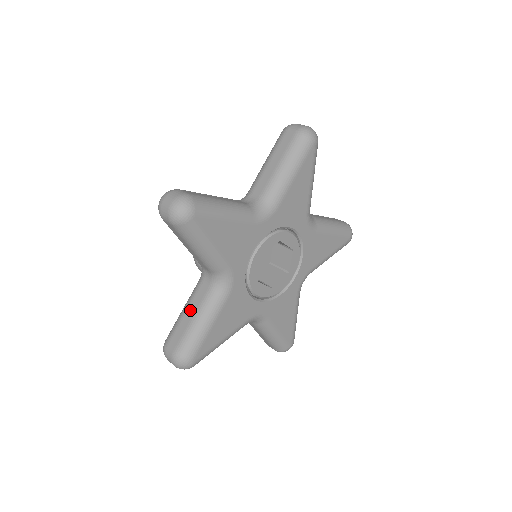
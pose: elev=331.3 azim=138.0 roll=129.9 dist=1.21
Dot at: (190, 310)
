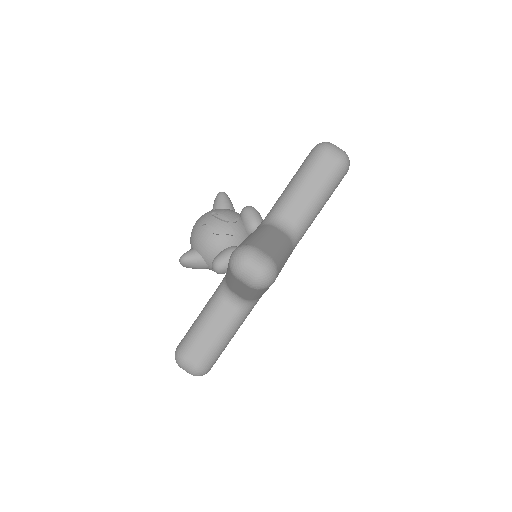
Dot at: occluded
